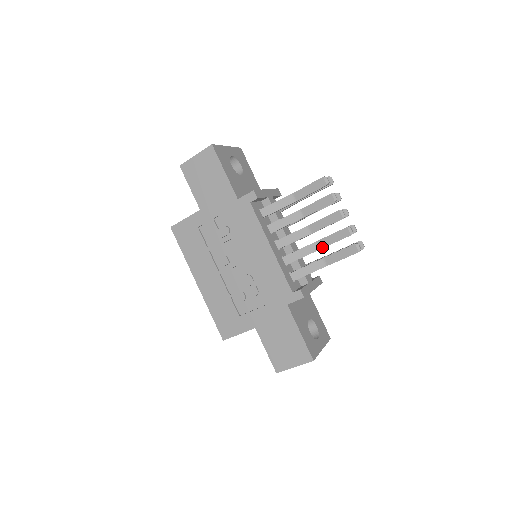
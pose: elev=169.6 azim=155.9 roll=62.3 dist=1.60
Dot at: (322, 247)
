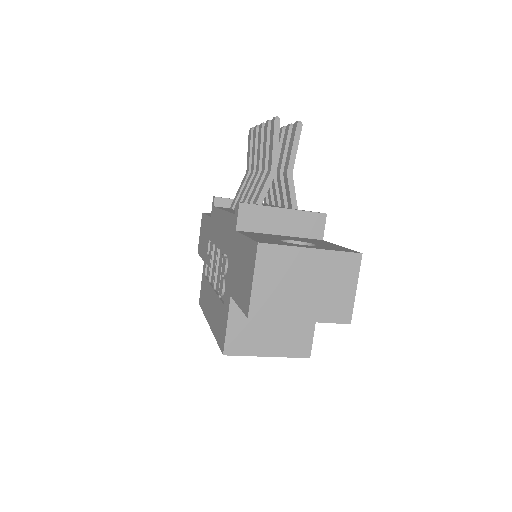
Dot at: (264, 165)
